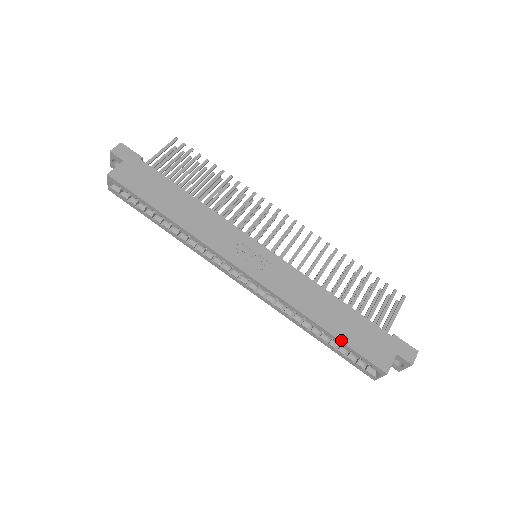
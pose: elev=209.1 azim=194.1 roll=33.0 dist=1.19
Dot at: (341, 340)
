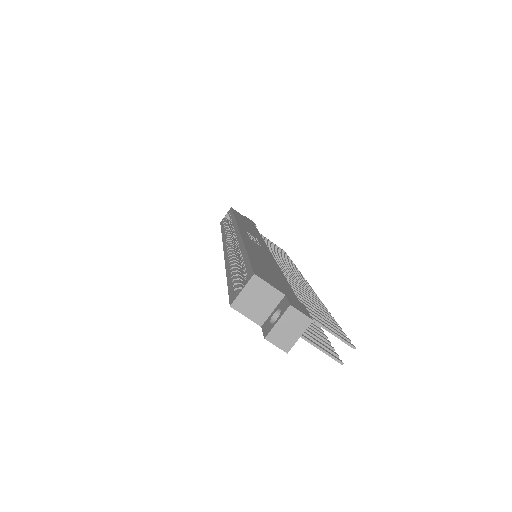
Dot at: (249, 255)
